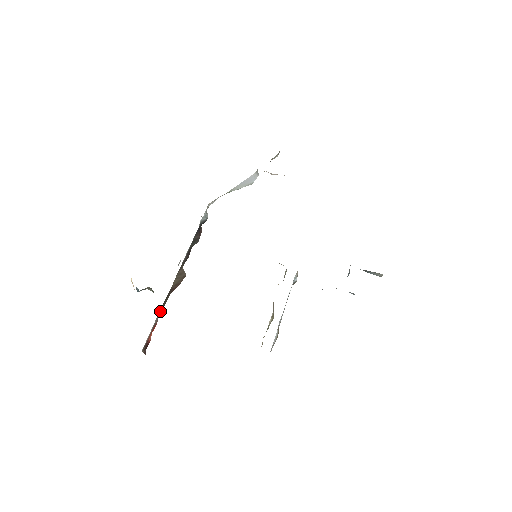
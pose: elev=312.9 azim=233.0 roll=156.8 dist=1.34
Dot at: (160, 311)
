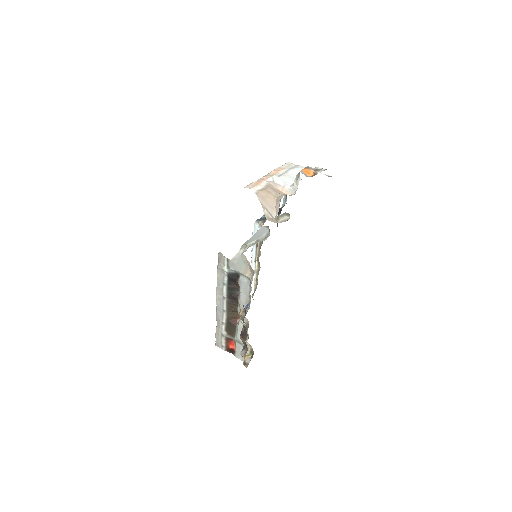
Dot at: (231, 335)
